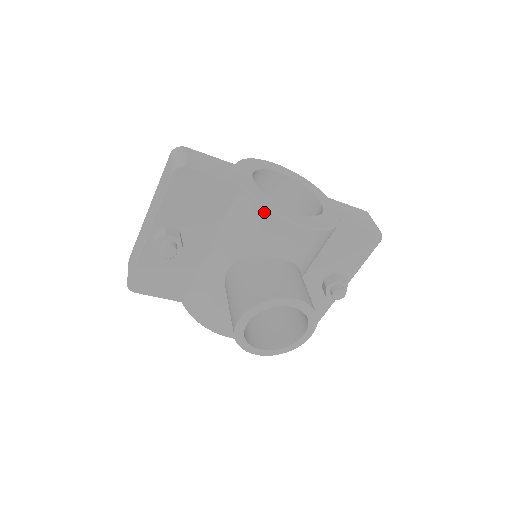
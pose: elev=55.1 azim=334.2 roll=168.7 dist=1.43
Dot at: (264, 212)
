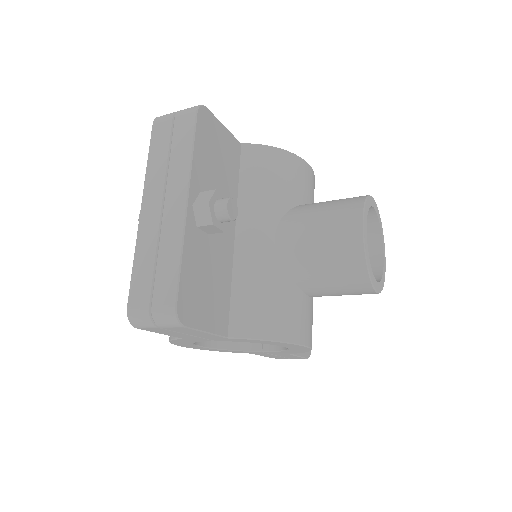
Dot at: (282, 154)
